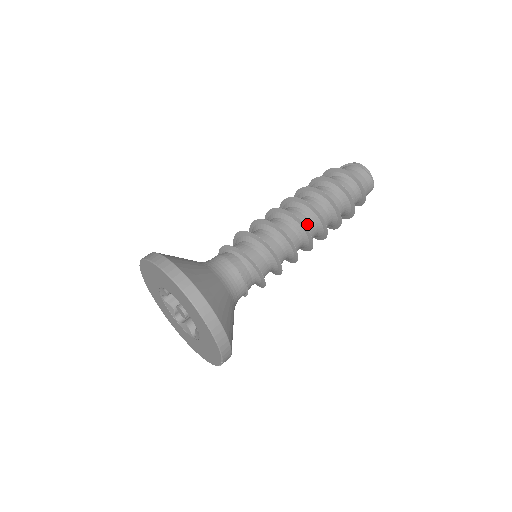
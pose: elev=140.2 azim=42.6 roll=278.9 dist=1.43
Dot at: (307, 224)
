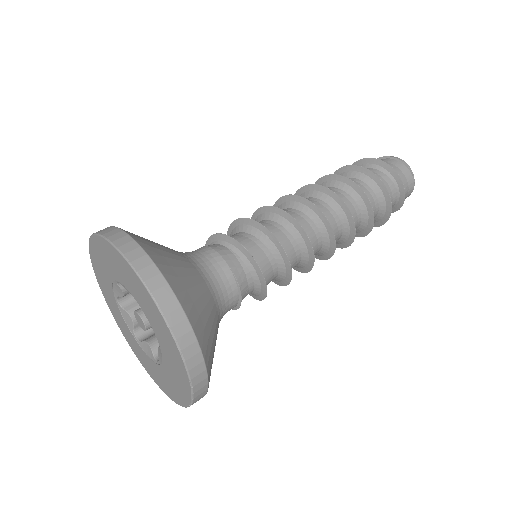
Dot at: (328, 218)
